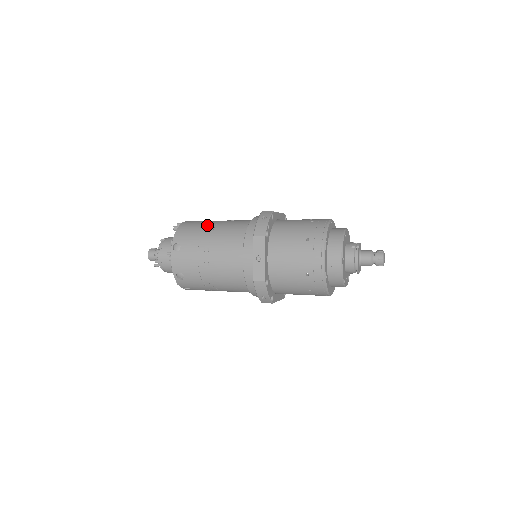
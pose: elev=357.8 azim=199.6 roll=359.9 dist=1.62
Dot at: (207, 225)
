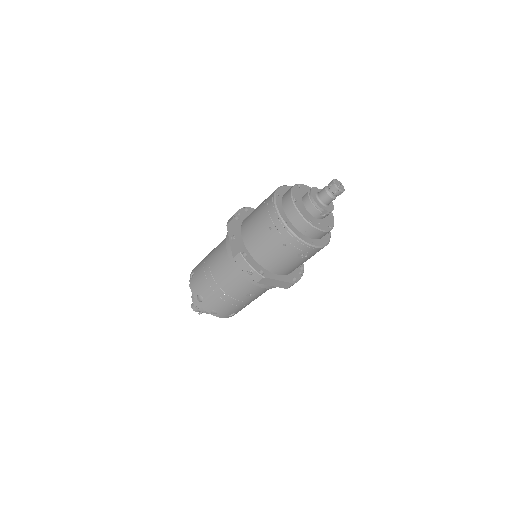
Dot at: occluded
